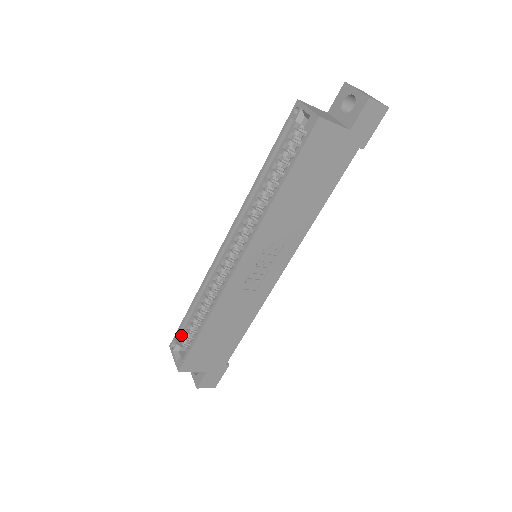
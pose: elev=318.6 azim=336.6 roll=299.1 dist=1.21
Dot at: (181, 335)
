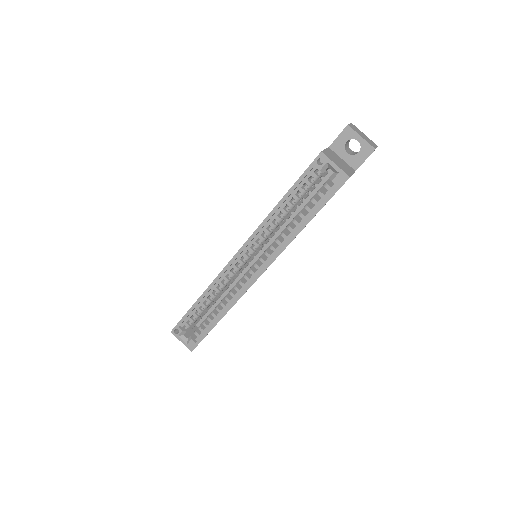
Dot at: (184, 323)
